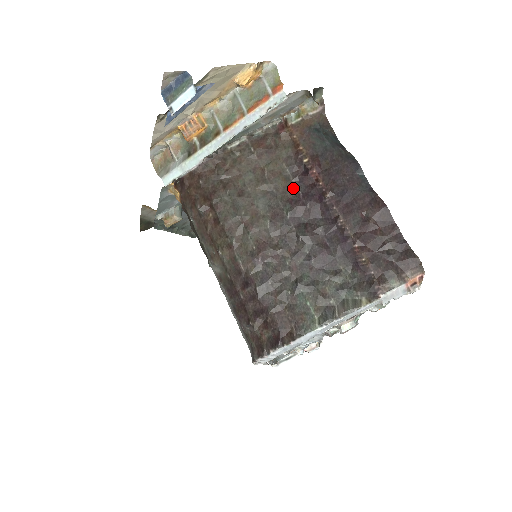
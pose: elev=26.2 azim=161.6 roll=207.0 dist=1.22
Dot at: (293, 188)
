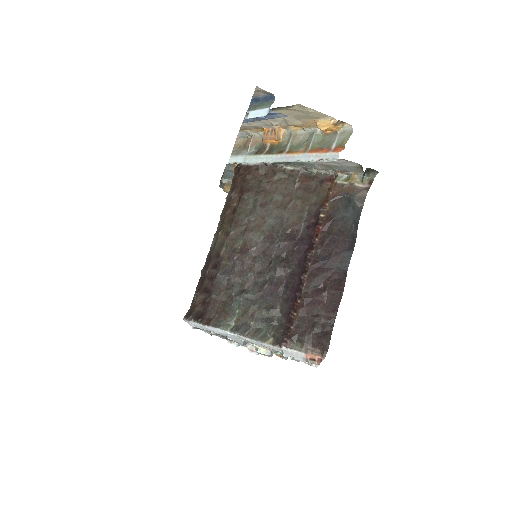
Dot at: (298, 228)
